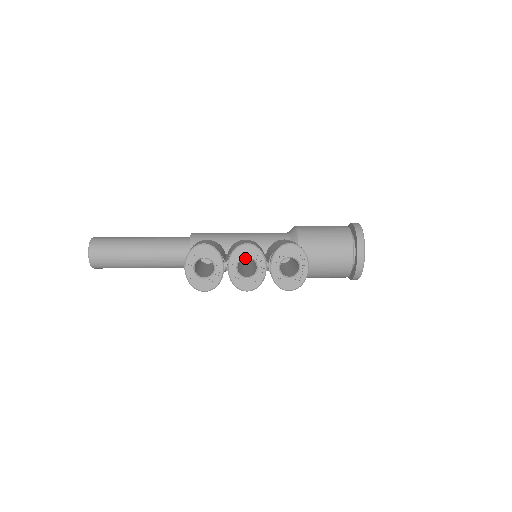
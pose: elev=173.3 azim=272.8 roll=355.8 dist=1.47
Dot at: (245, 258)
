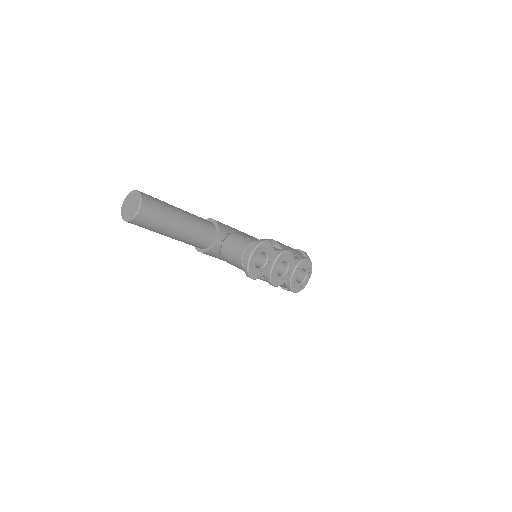
Dot at: occluded
